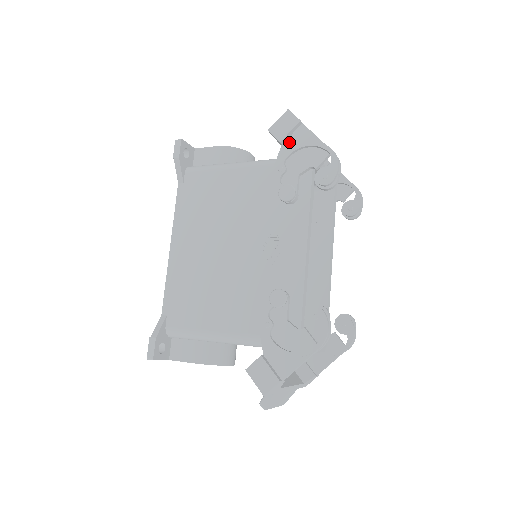
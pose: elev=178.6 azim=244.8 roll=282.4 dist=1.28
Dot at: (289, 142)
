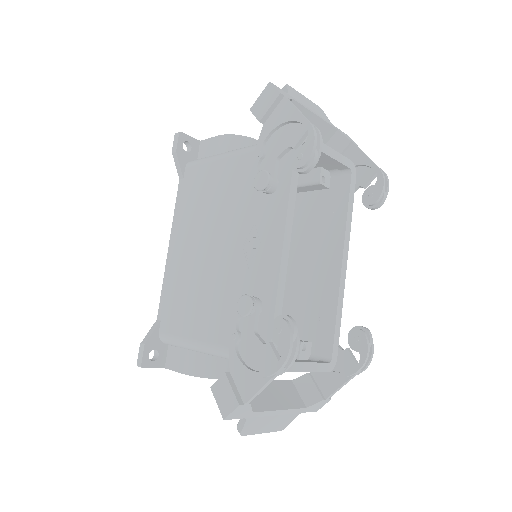
Dot at: (270, 120)
